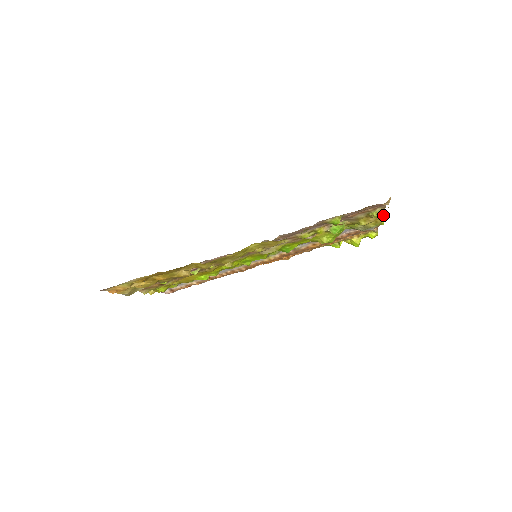
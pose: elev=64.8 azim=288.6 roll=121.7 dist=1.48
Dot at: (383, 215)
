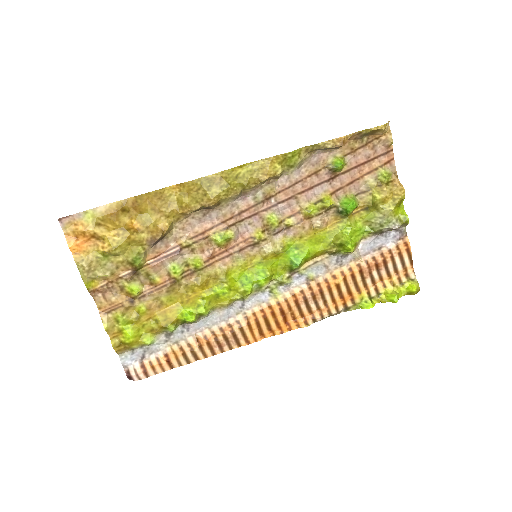
Dot at: (397, 183)
